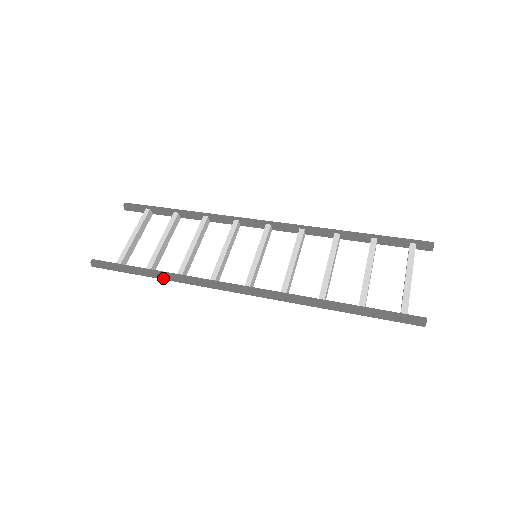
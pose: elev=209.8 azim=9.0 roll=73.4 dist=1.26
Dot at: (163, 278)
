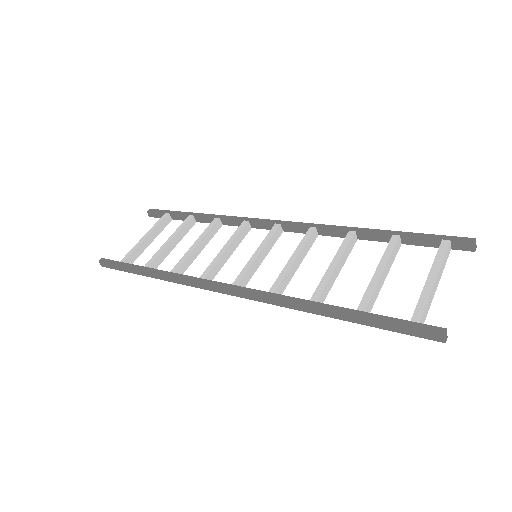
Dot at: (158, 277)
